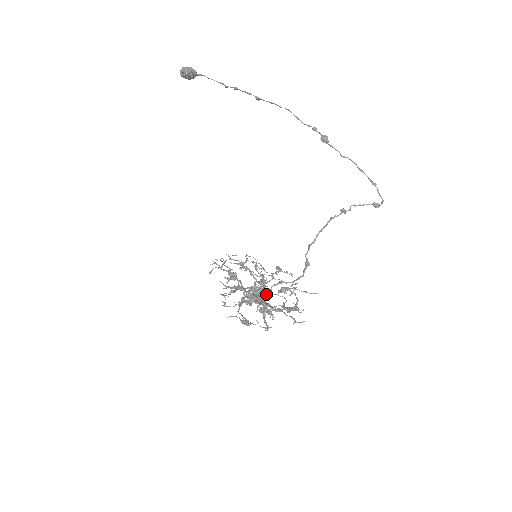
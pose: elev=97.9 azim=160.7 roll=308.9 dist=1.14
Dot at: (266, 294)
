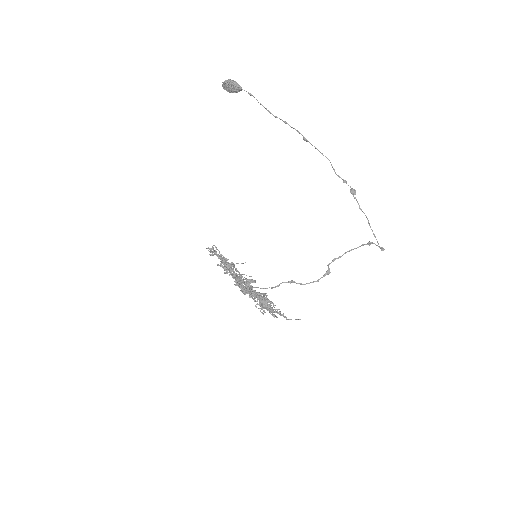
Dot at: occluded
